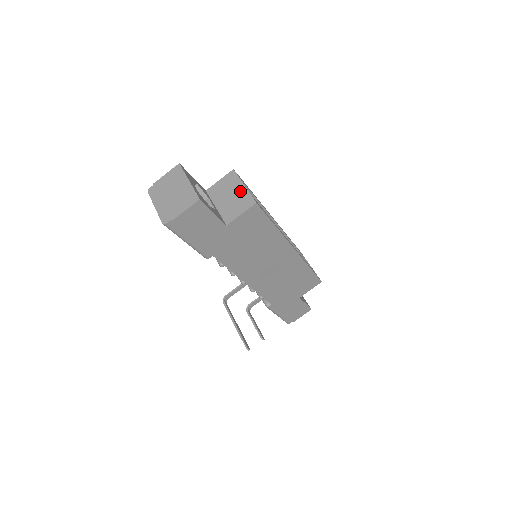
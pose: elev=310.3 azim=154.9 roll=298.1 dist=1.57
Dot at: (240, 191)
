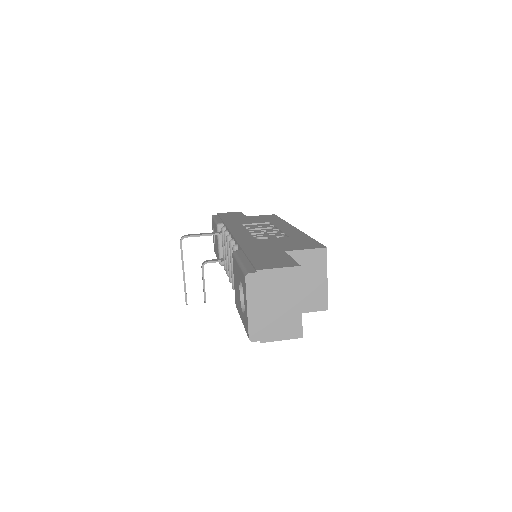
Dot at: (320, 283)
